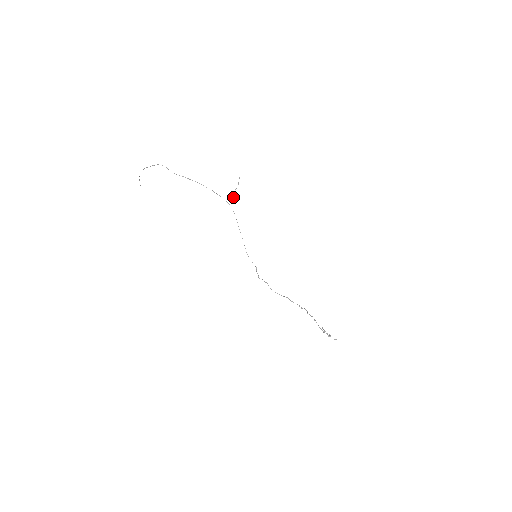
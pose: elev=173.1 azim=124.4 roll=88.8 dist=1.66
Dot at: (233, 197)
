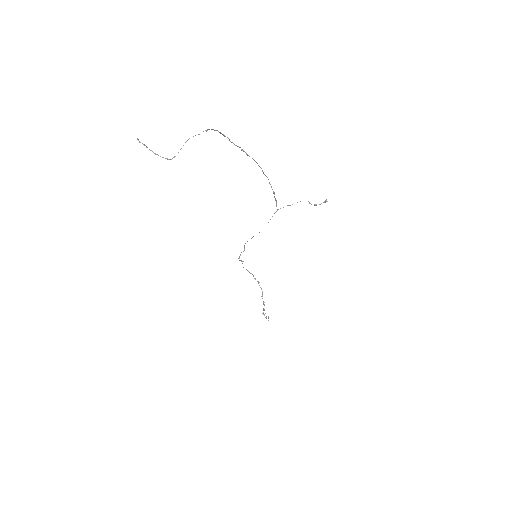
Dot at: occluded
